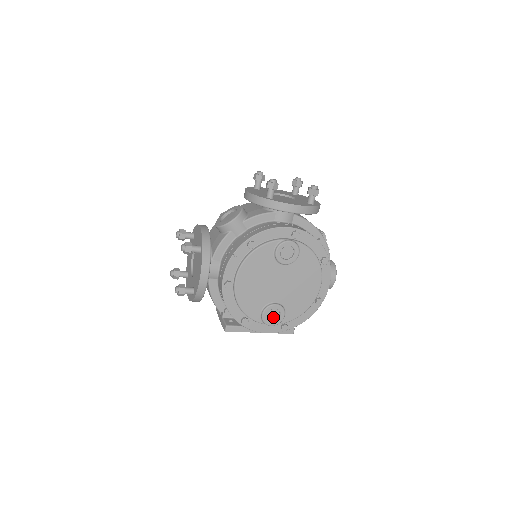
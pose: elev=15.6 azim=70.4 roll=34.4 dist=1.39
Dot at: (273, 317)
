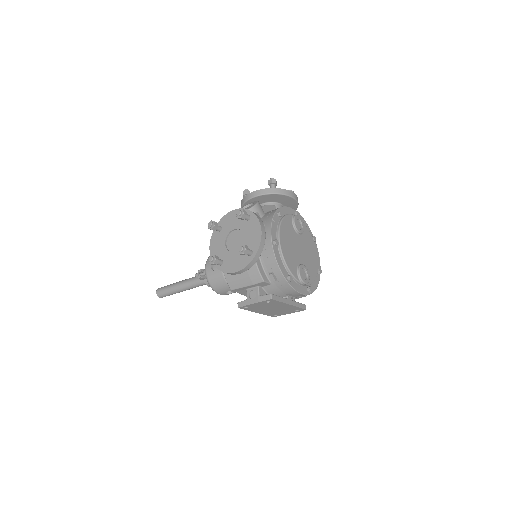
Dot at: (304, 277)
